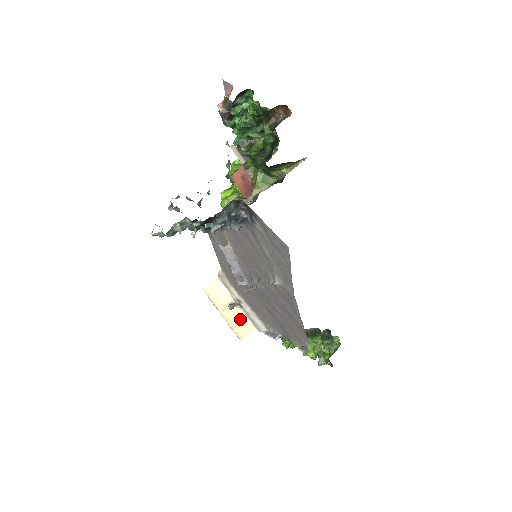
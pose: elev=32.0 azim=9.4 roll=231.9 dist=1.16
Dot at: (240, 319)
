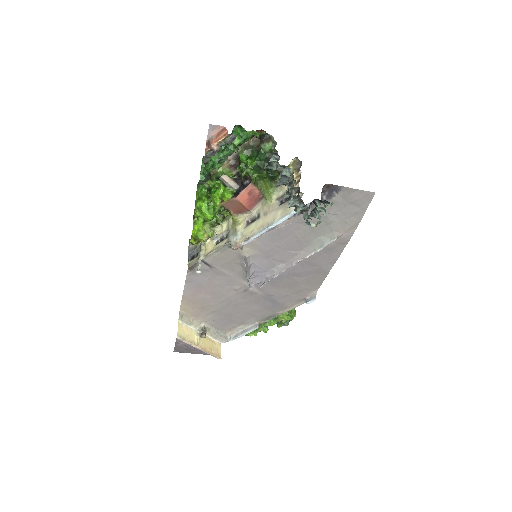
Dot at: (210, 343)
